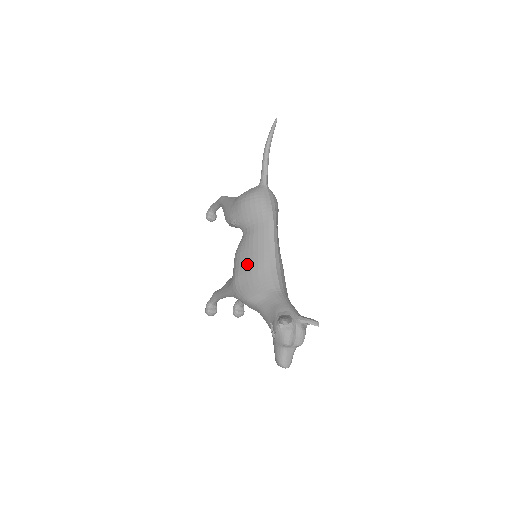
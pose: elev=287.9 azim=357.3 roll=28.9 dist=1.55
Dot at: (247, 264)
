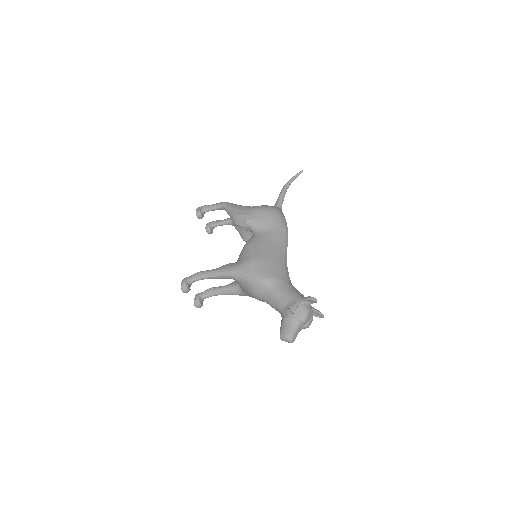
Dot at: (265, 254)
